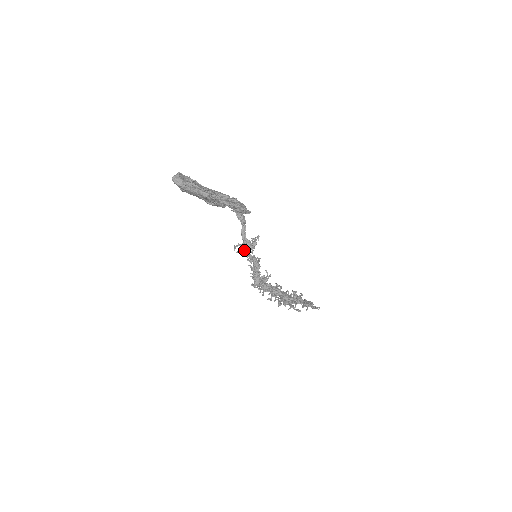
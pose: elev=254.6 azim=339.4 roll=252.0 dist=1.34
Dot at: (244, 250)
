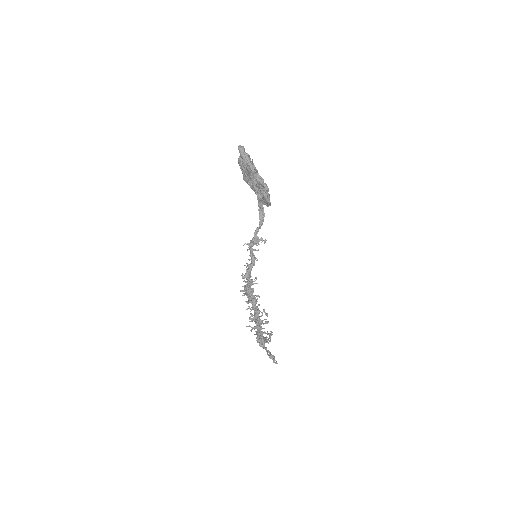
Dot at: (251, 243)
